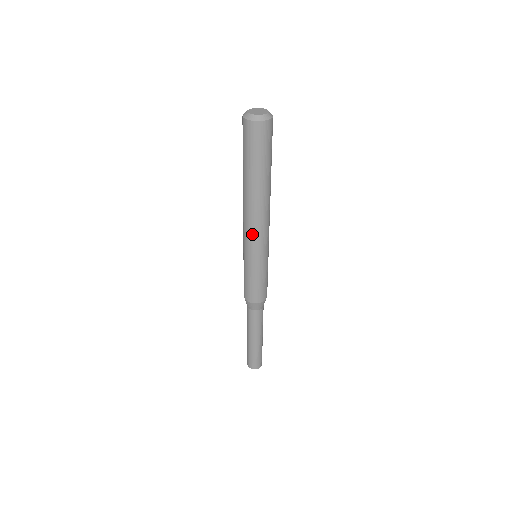
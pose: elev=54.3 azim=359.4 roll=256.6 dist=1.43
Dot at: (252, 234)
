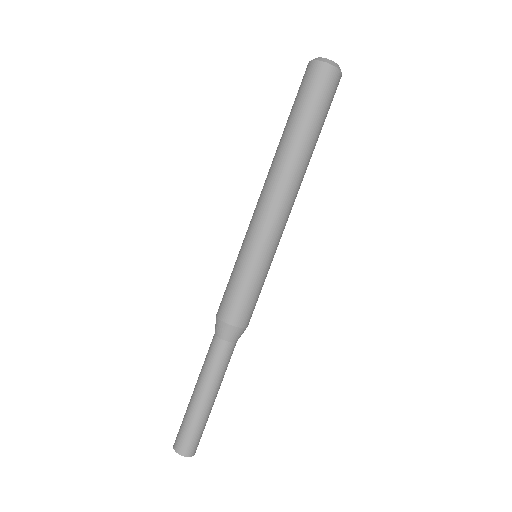
Dot at: (276, 214)
